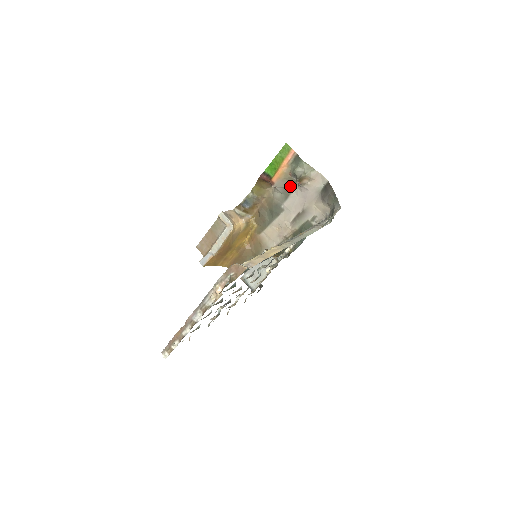
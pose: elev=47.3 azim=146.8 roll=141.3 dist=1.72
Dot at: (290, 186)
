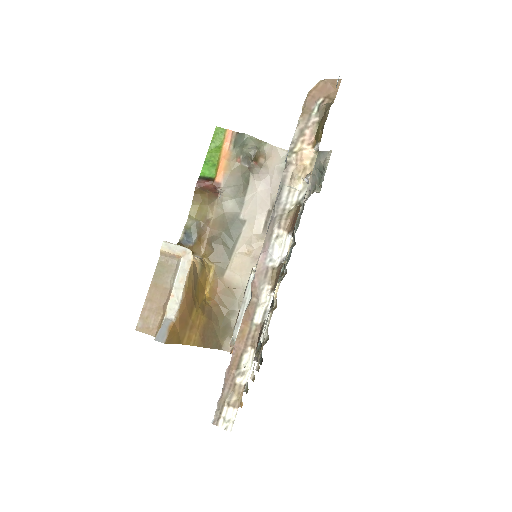
Dot at: (242, 180)
